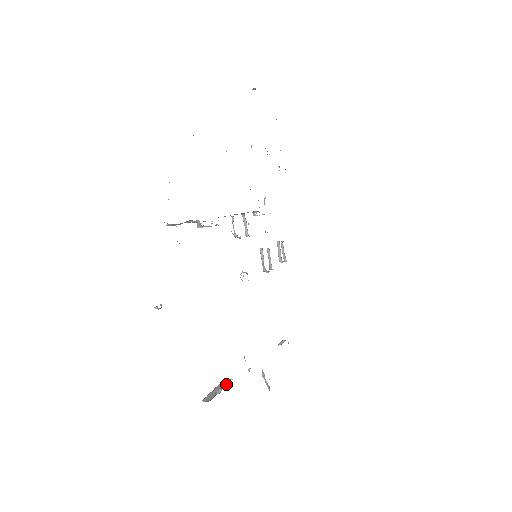
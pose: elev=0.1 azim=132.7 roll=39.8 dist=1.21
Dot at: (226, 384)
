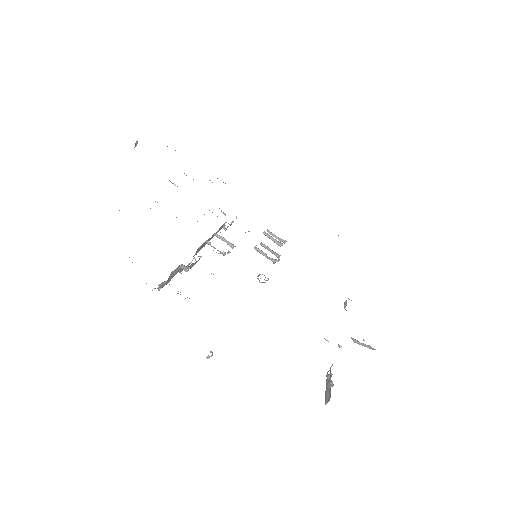
Dot at: (331, 373)
